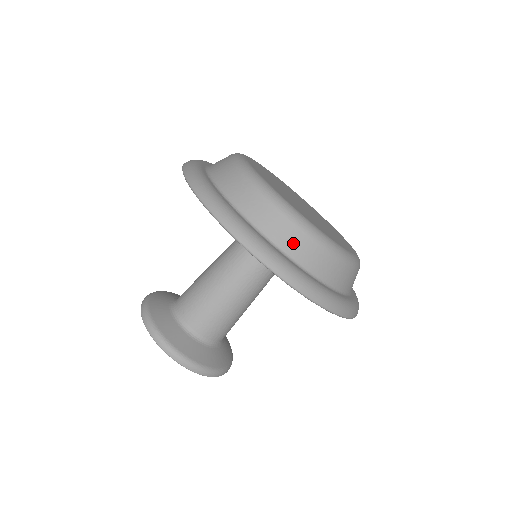
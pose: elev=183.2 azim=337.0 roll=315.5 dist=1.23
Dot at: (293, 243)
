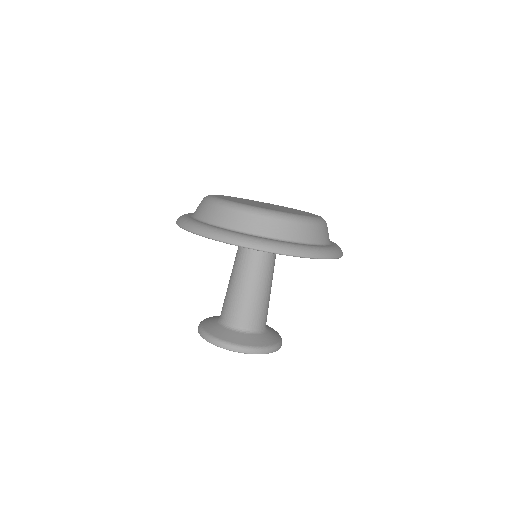
Dot at: (230, 220)
